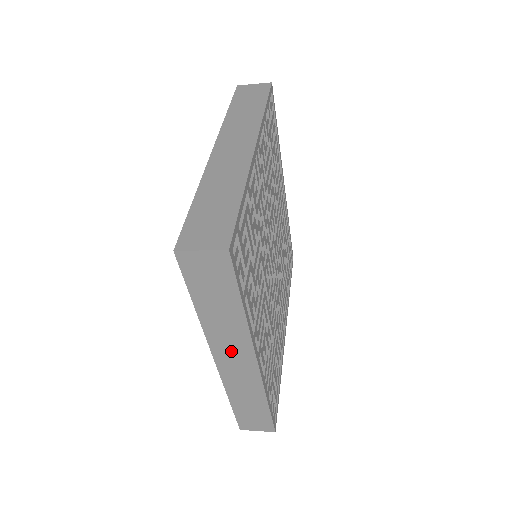
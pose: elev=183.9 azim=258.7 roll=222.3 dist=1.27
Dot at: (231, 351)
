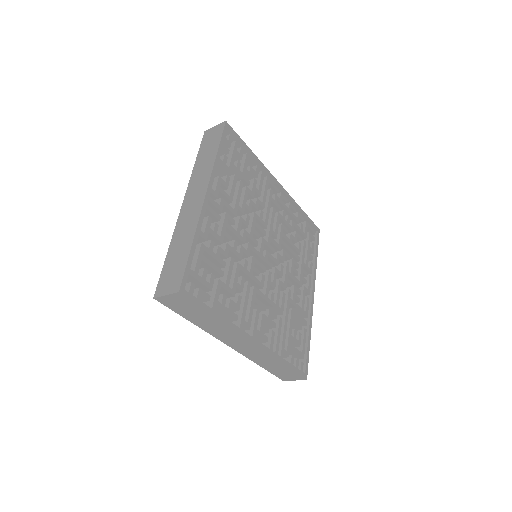
Dot at: (232, 339)
